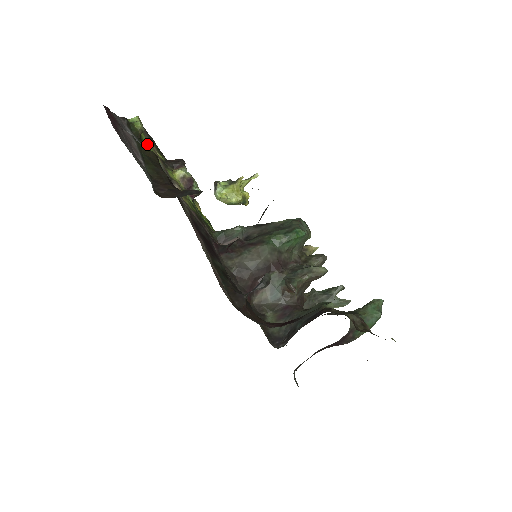
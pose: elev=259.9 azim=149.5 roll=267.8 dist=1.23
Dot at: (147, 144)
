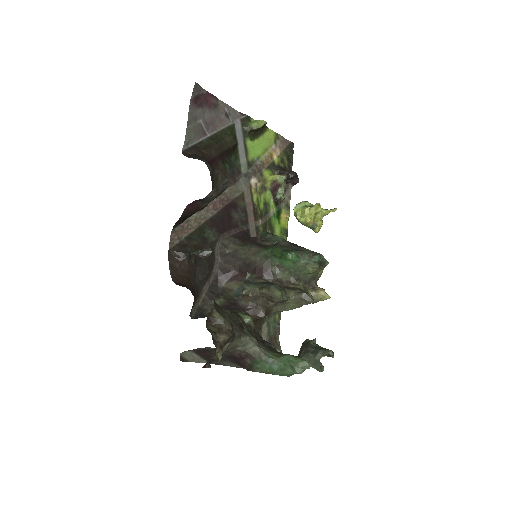
Dot at: (260, 143)
